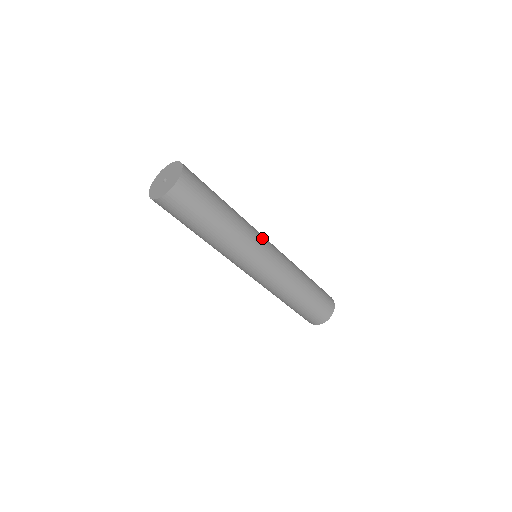
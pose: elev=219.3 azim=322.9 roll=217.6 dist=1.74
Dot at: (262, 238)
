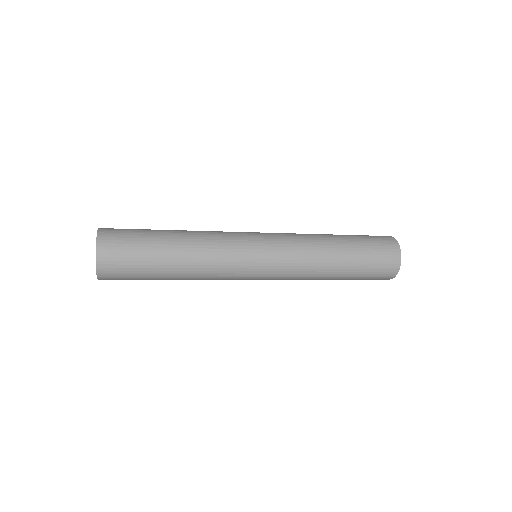
Dot at: (242, 246)
